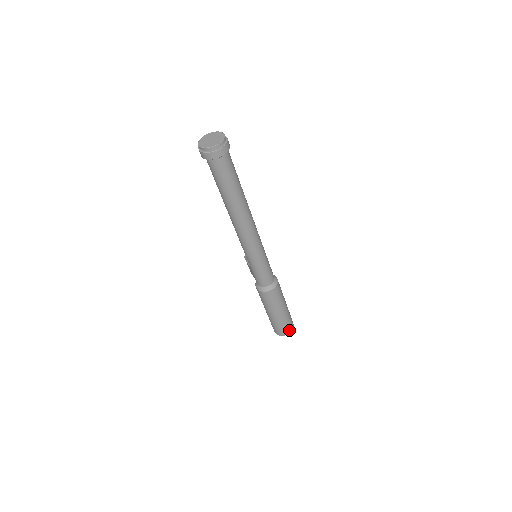
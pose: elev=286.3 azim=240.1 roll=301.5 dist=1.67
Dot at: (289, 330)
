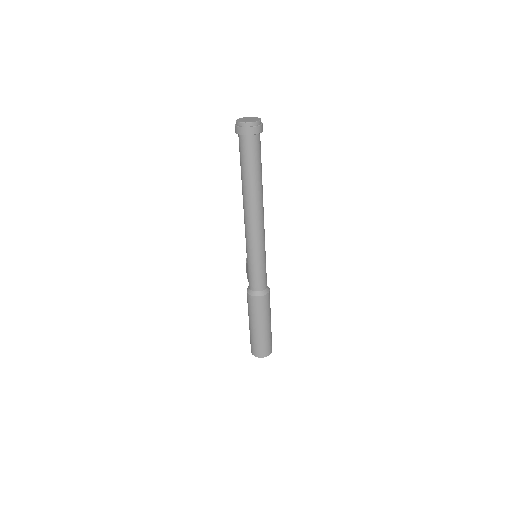
Dot at: (266, 353)
